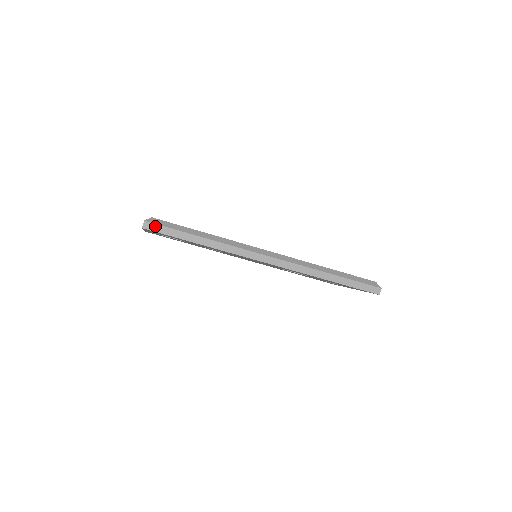
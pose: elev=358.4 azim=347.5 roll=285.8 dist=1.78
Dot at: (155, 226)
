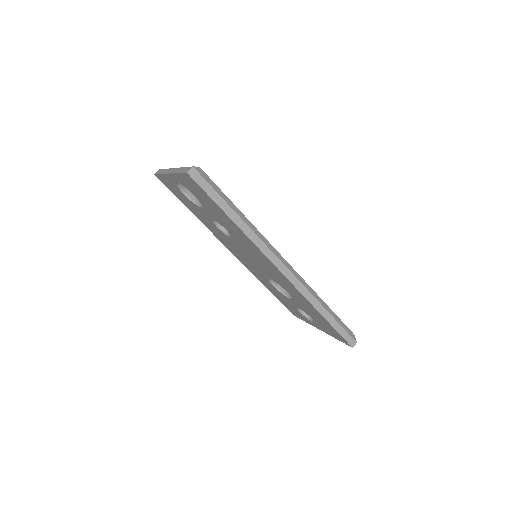
Dot at: (200, 178)
